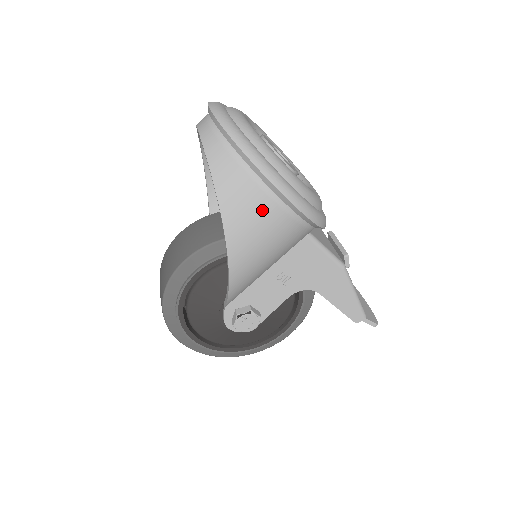
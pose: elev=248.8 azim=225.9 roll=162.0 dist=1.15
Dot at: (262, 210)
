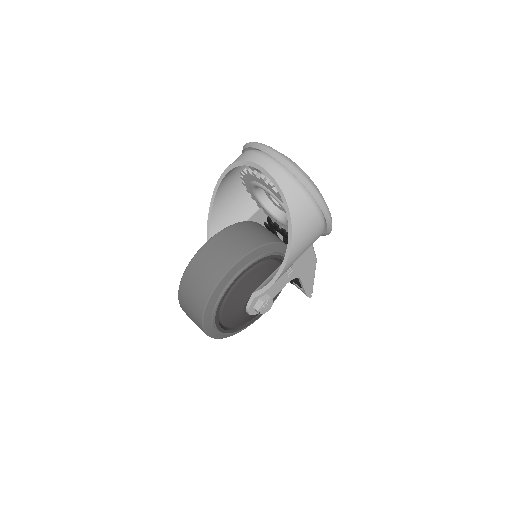
Dot at: (314, 227)
